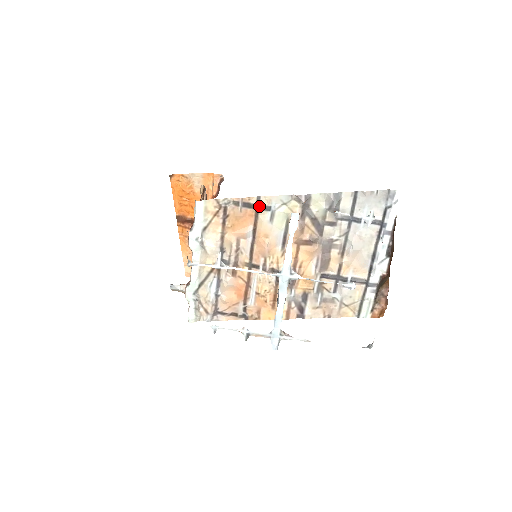
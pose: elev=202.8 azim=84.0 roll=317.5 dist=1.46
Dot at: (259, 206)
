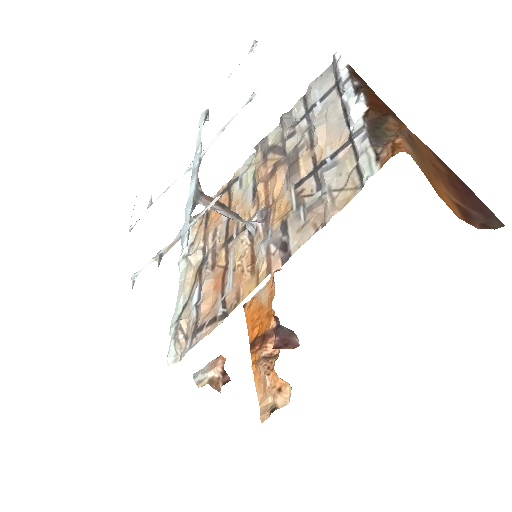
Dot at: (230, 185)
